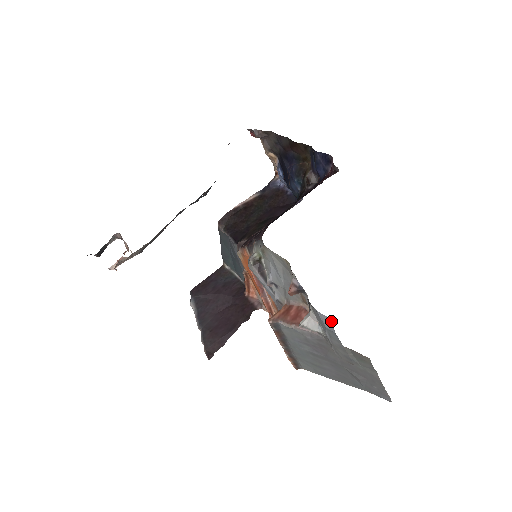
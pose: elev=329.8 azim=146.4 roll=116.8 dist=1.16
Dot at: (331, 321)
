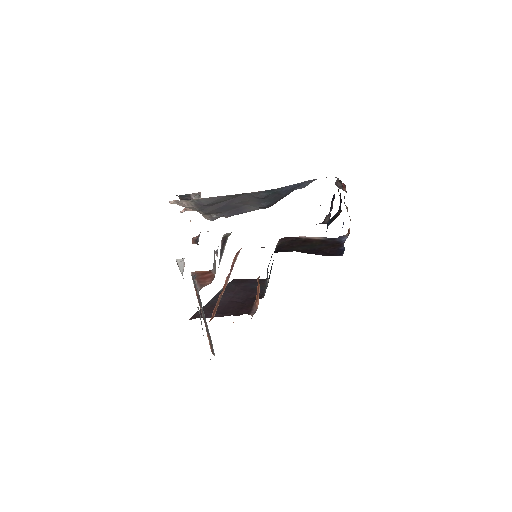
Dot at: occluded
